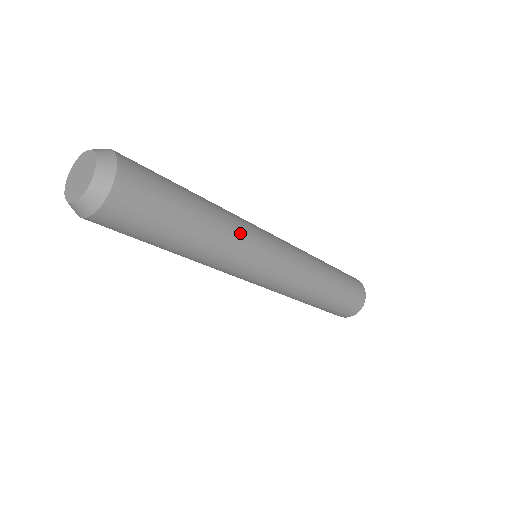
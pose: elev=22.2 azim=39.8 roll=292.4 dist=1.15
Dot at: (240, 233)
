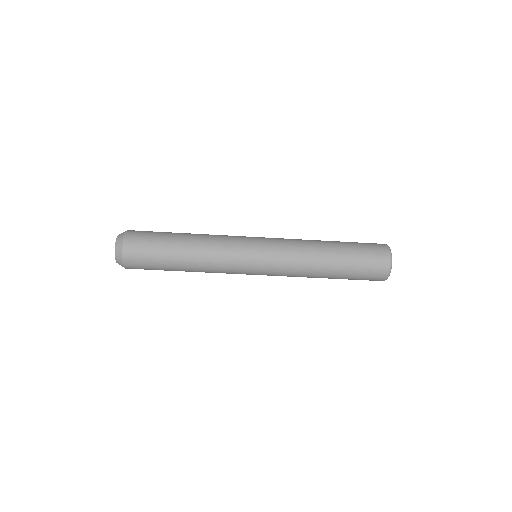
Dot at: (217, 253)
